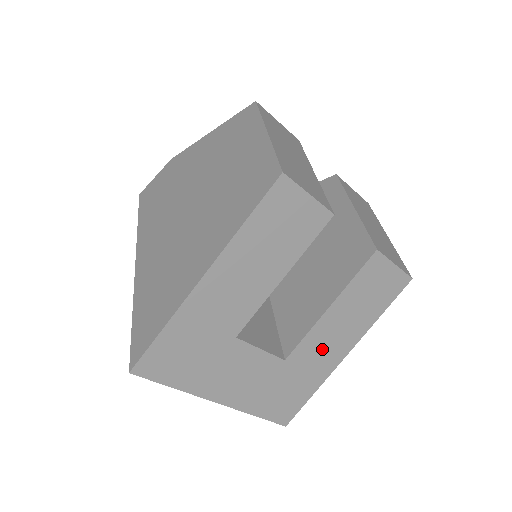
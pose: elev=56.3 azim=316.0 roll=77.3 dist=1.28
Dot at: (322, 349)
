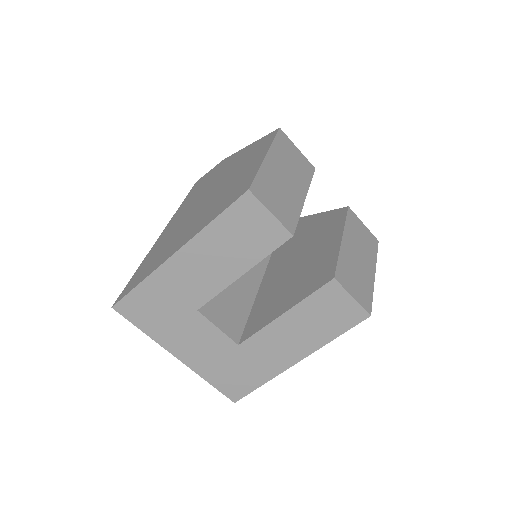
Dot at: (274, 348)
